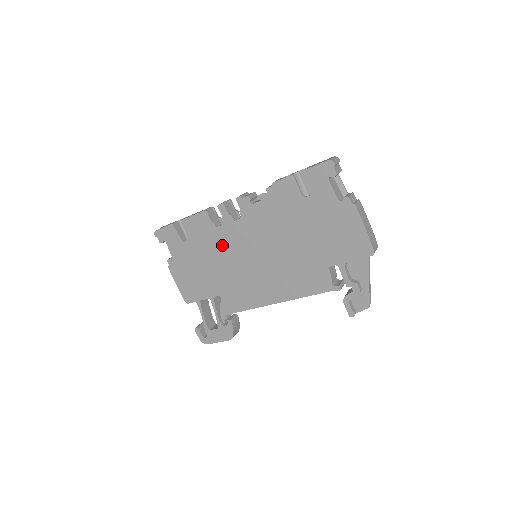
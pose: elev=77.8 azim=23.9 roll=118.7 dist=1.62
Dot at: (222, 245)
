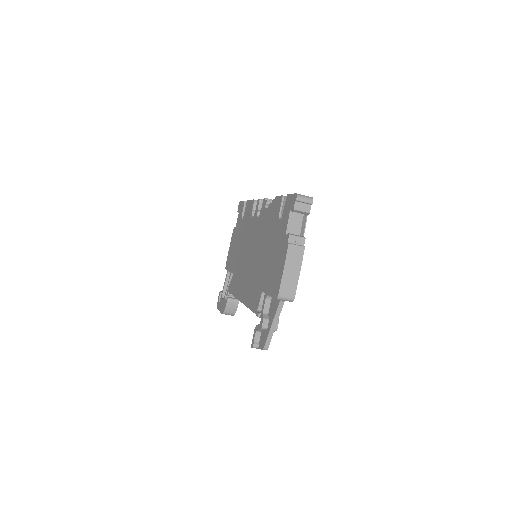
Dot at: (248, 233)
